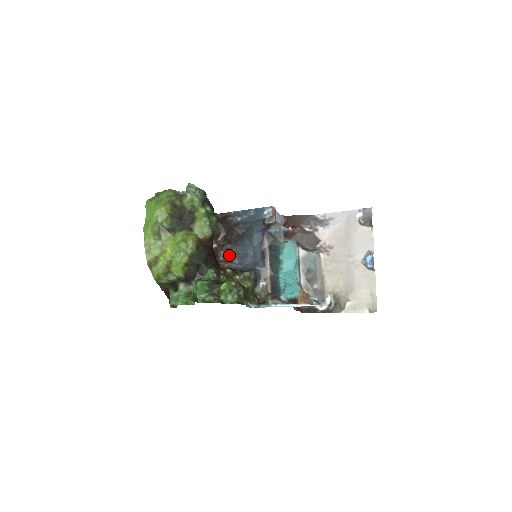
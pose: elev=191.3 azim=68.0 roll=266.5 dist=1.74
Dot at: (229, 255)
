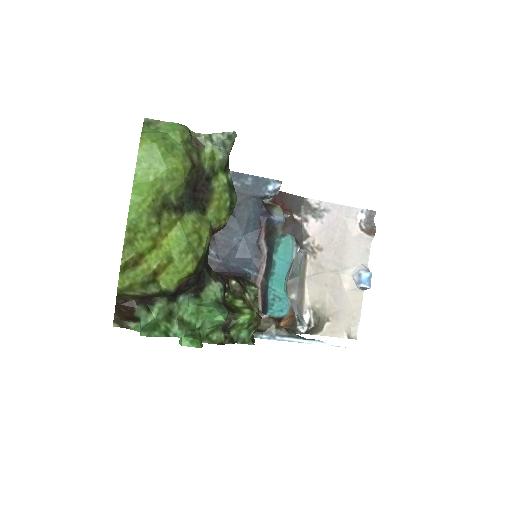
Dot at: occluded
